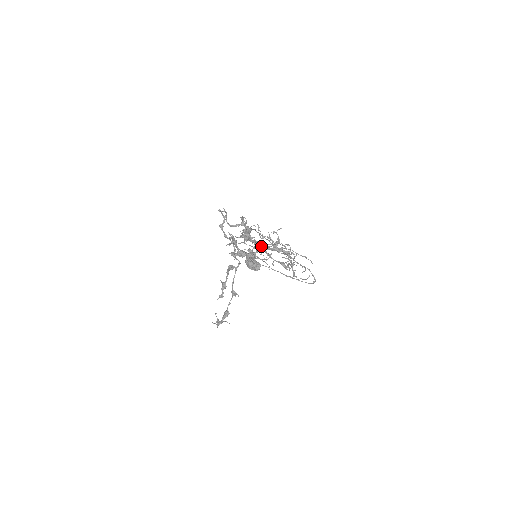
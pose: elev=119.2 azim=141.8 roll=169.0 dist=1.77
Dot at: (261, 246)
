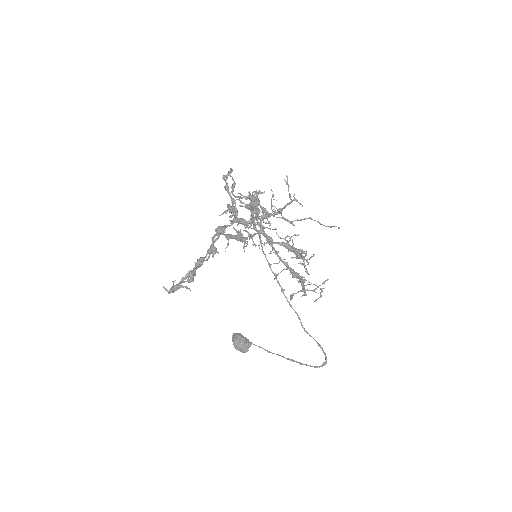
Dot at: (269, 217)
